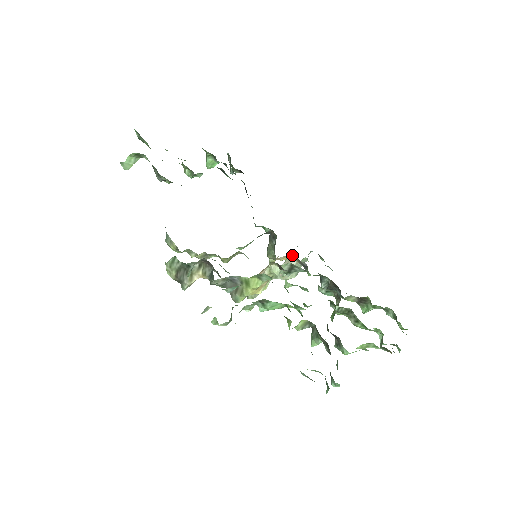
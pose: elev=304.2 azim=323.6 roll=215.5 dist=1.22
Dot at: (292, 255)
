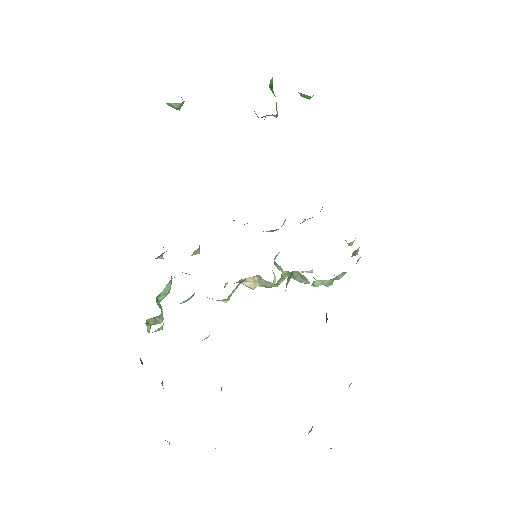
Dot at: occluded
